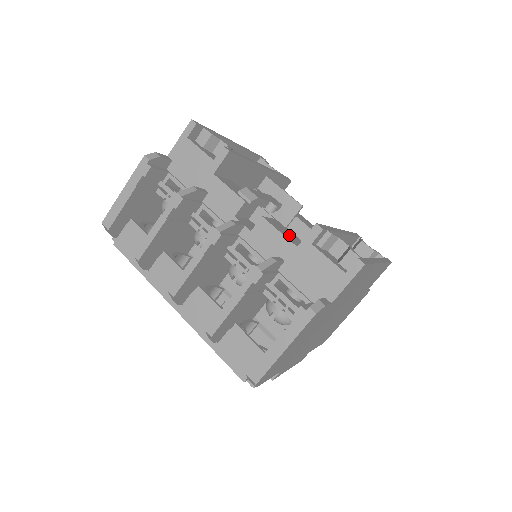
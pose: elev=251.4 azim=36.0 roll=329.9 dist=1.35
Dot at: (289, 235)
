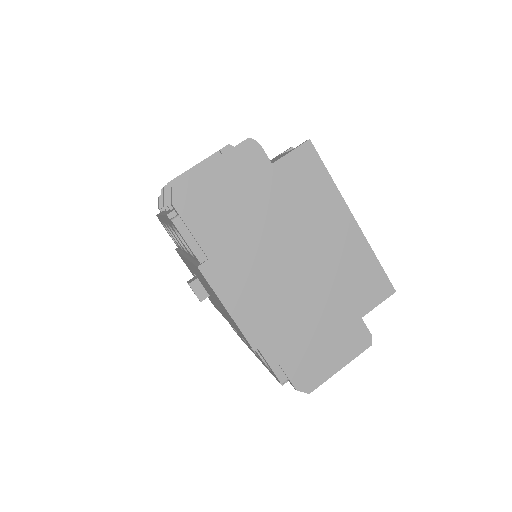
Dot at: occluded
